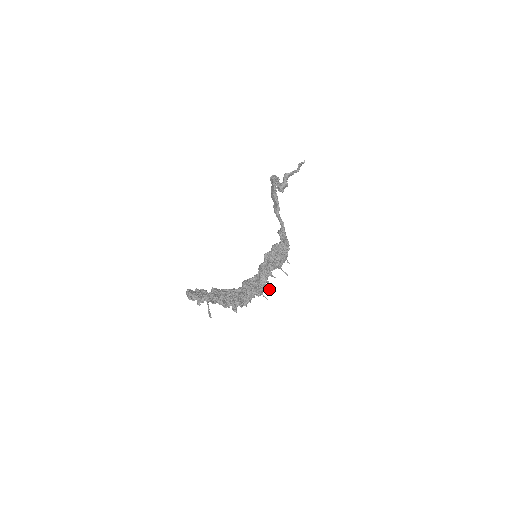
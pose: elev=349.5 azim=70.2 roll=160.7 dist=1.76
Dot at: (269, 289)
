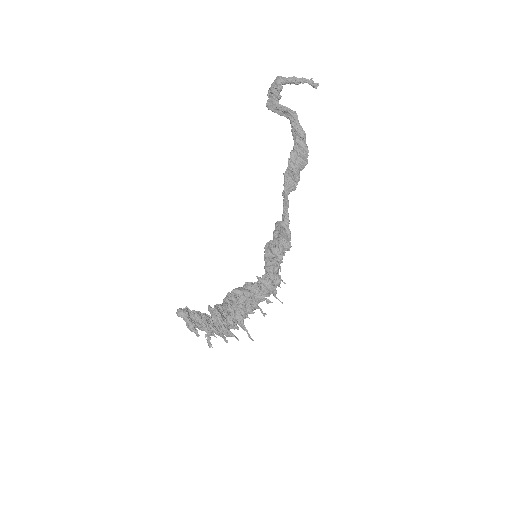
Dot at: occluded
